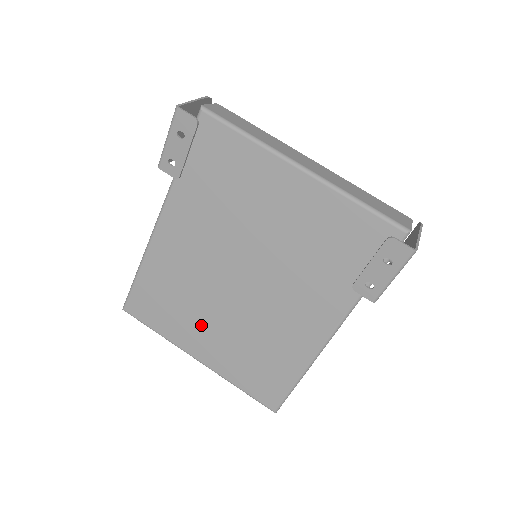
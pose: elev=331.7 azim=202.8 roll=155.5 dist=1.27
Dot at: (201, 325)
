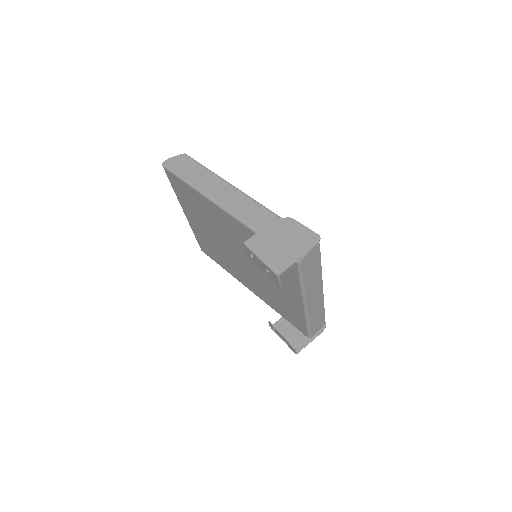
Dot at: (200, 222)
